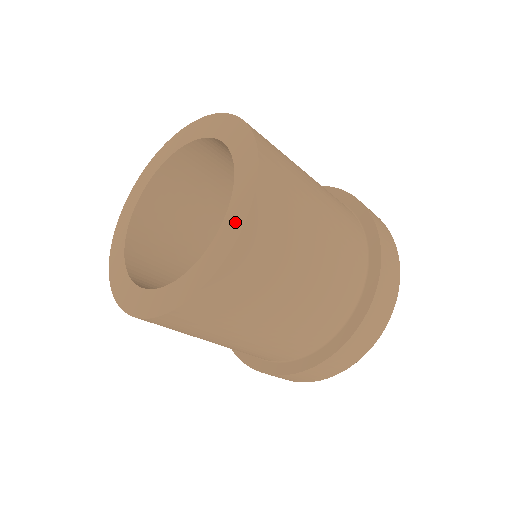
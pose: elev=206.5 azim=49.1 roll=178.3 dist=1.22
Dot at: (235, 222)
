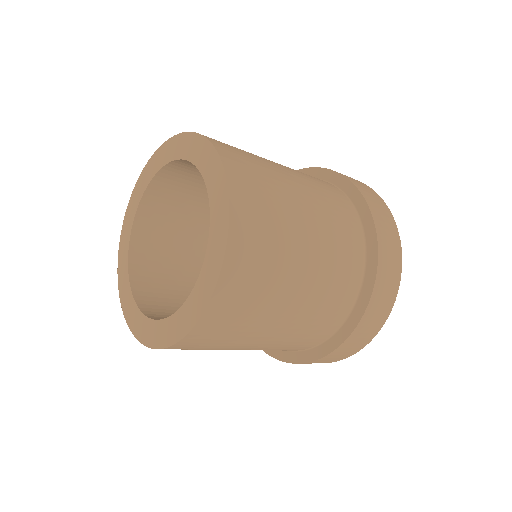
Dot at: (217, 181)
